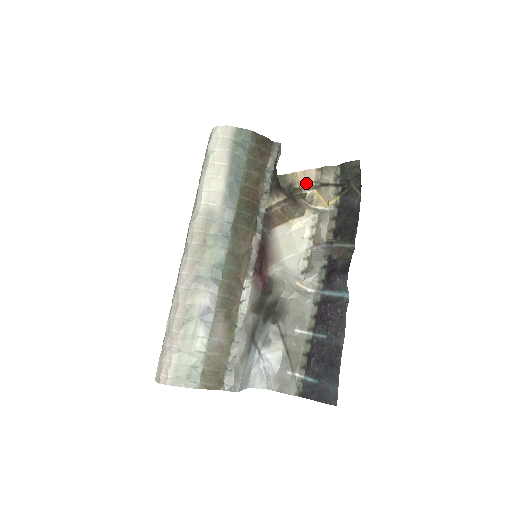
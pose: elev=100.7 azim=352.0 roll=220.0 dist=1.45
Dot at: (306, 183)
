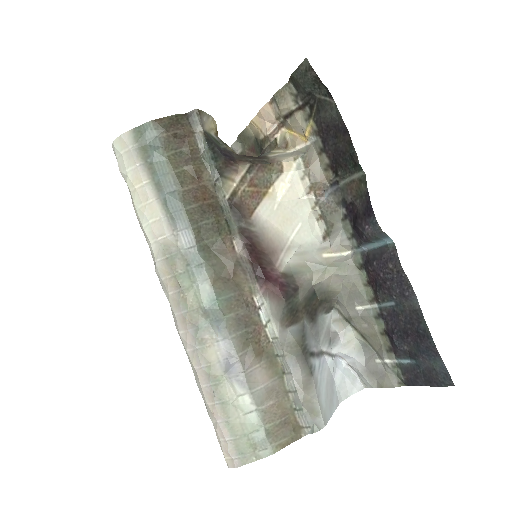
Dot at: (269, 127)
